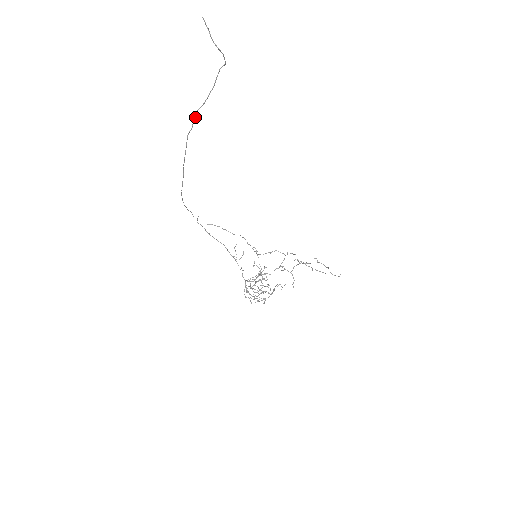
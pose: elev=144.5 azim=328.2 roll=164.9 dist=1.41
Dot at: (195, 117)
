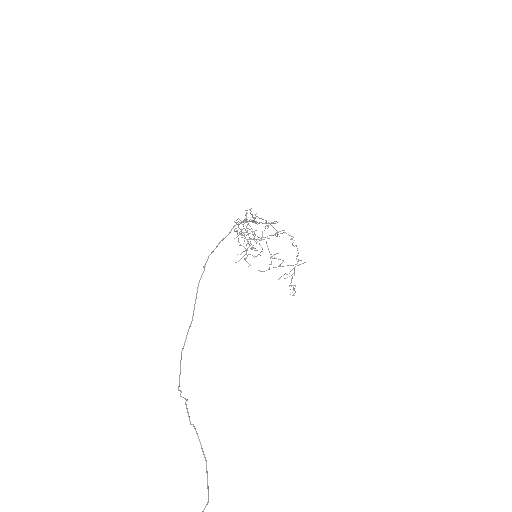
Dot at: (188, 415)
